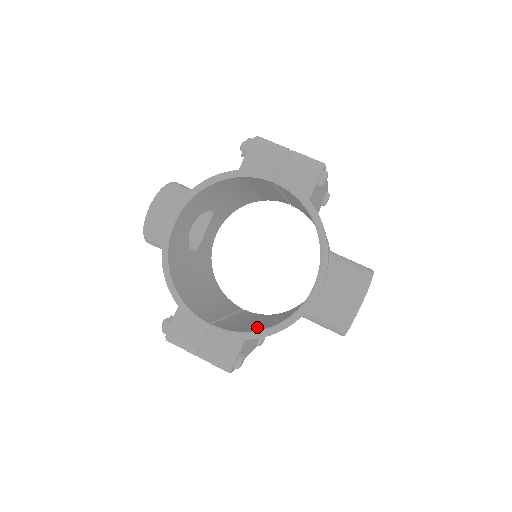
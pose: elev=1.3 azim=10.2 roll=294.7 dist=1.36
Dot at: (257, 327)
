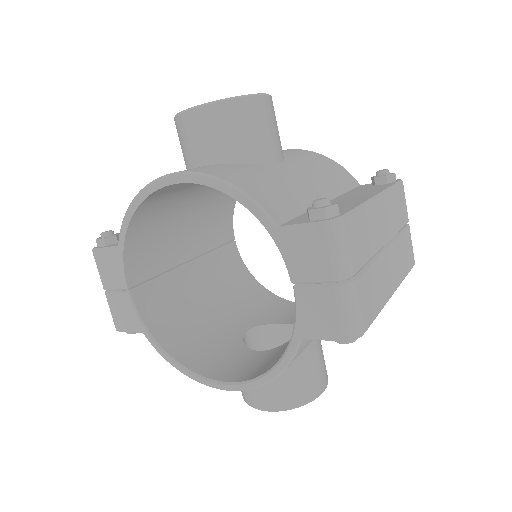
Dot at: (176, 322)
